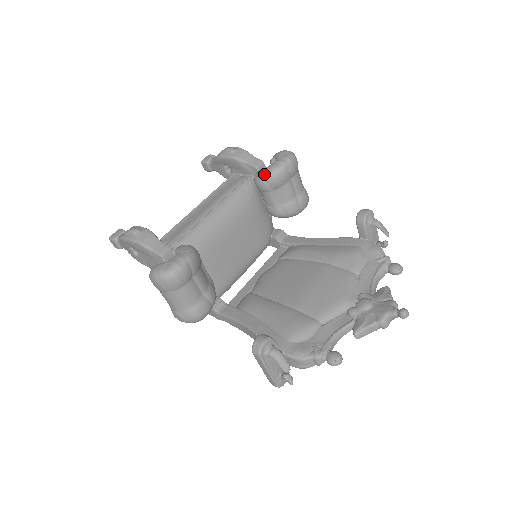
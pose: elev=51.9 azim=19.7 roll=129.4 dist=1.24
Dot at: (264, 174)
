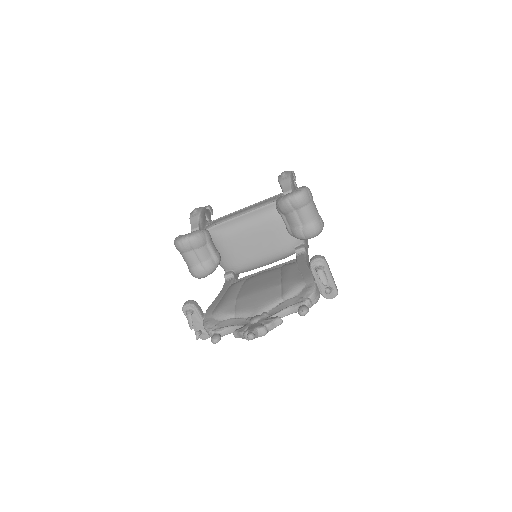
Dot at: (277, 200)
